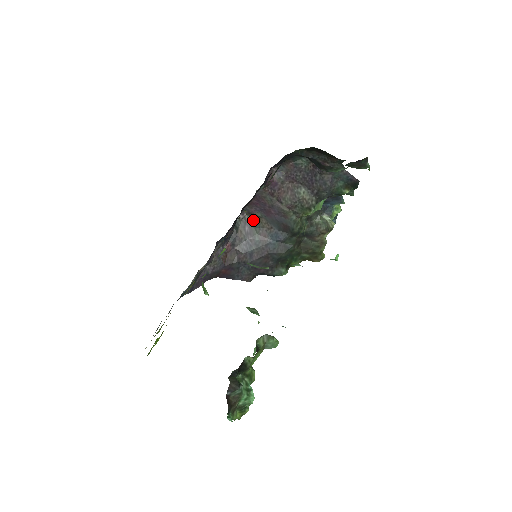
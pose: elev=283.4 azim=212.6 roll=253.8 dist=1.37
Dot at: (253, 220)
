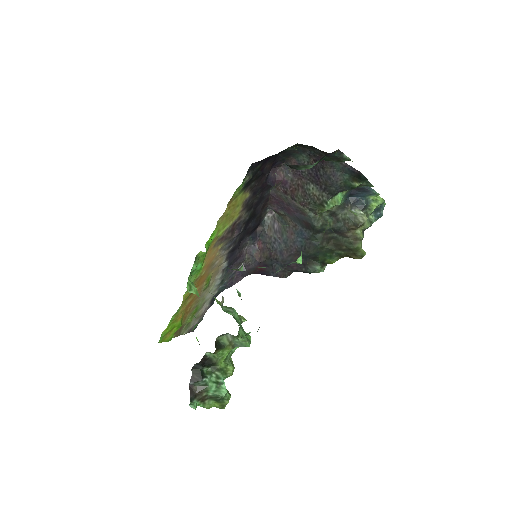
Dot at: (280, 218)
